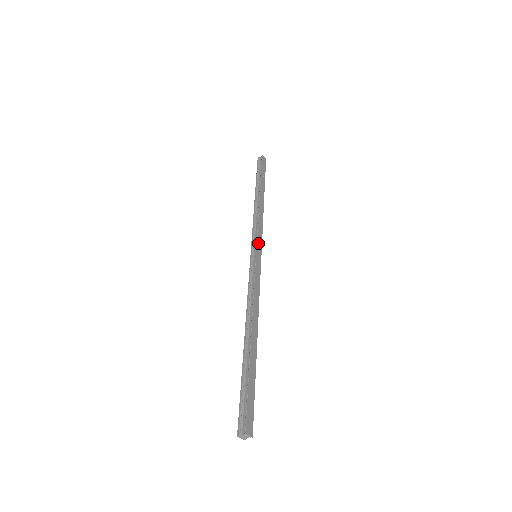
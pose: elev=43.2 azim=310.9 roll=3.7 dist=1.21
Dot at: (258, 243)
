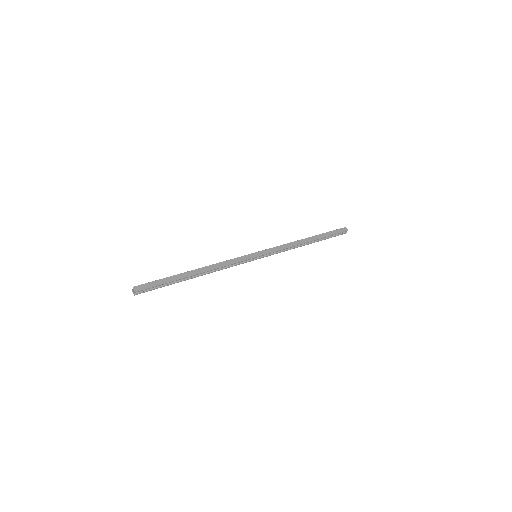
Dot at: (265, 251)
